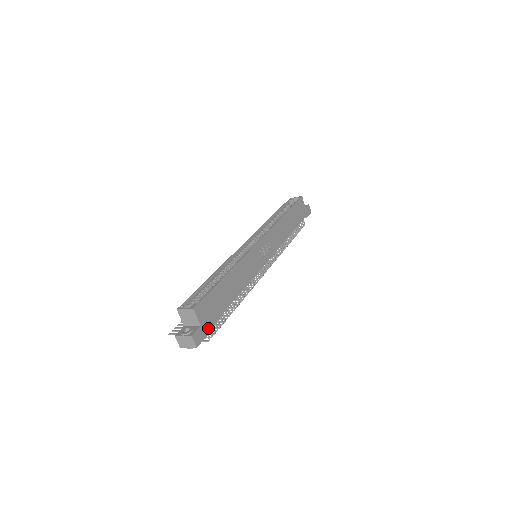
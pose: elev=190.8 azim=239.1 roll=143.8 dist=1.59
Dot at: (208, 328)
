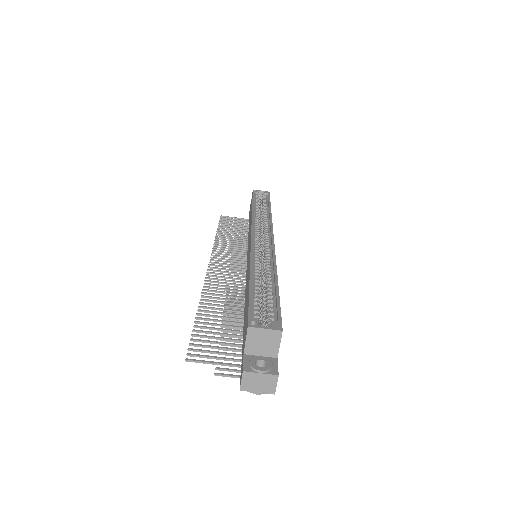
Dot at: occluded
